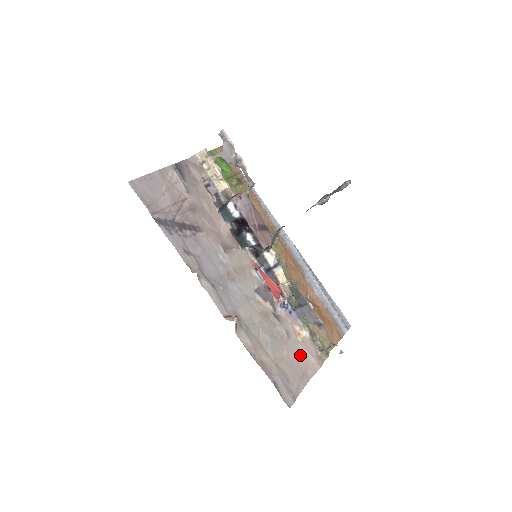
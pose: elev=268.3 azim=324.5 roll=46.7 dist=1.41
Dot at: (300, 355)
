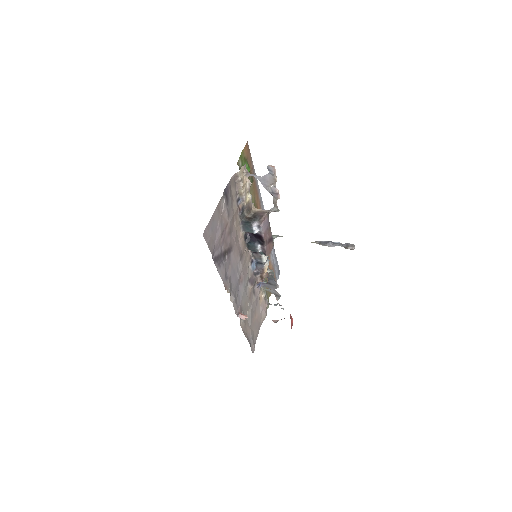
Dot at: (260, 314)
